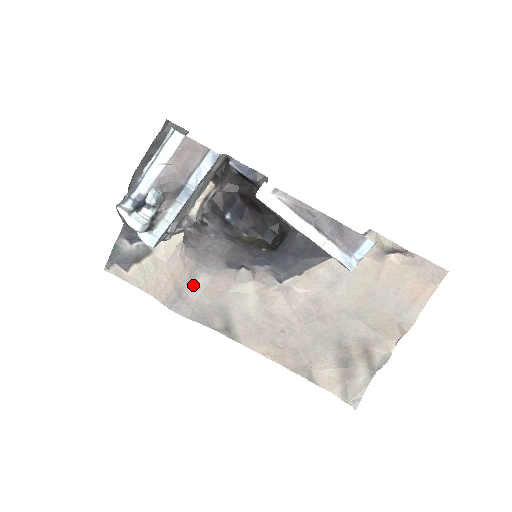
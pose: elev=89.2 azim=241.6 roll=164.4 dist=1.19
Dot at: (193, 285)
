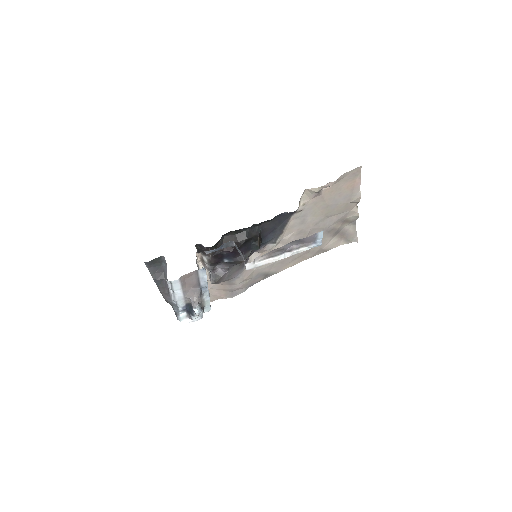
Dot at: (235, 285)
